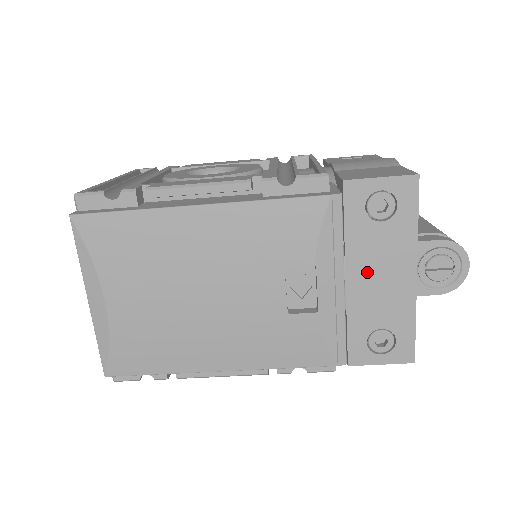
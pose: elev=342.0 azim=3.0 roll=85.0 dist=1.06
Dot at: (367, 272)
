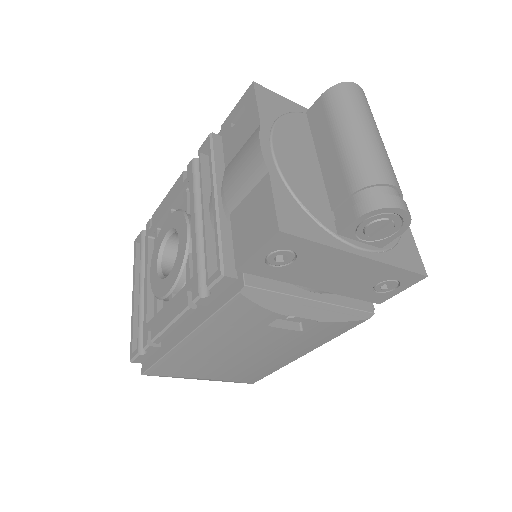
Dot at: (324, 279)
